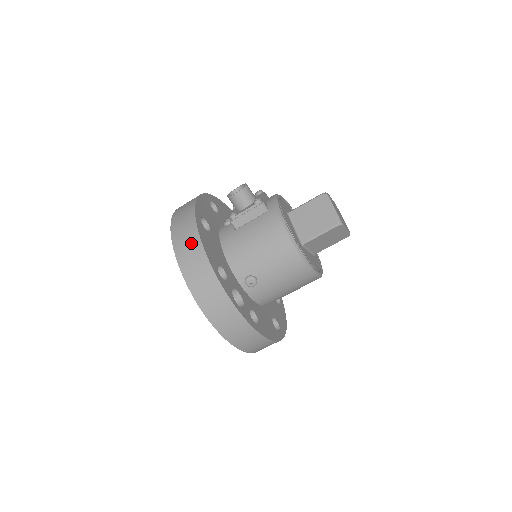
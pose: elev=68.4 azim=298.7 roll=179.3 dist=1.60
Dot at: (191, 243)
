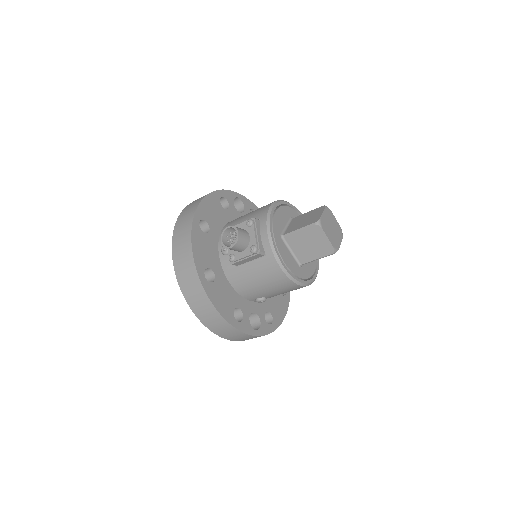
Dot at: (206, 309)
